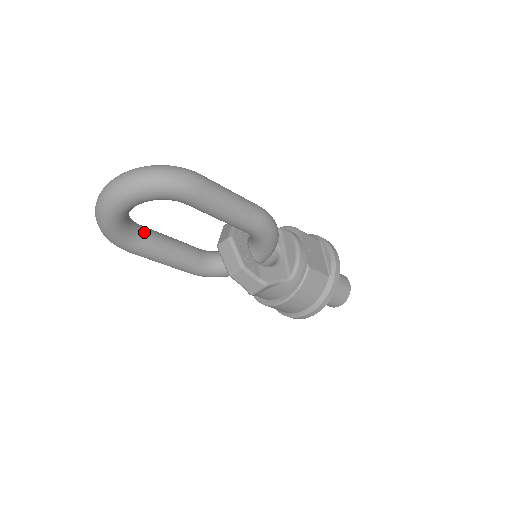
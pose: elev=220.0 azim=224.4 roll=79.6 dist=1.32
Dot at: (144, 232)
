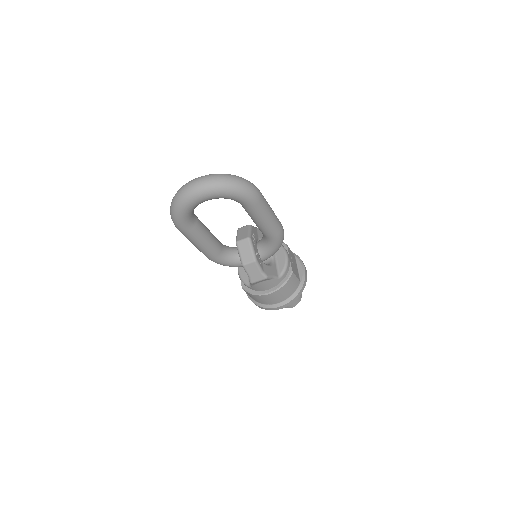
Dot at: (197, 219)
